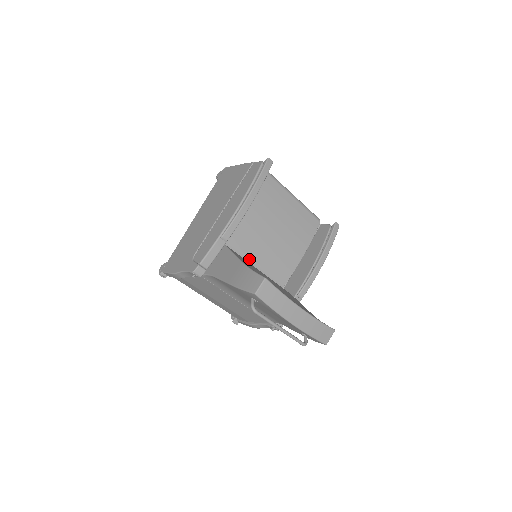
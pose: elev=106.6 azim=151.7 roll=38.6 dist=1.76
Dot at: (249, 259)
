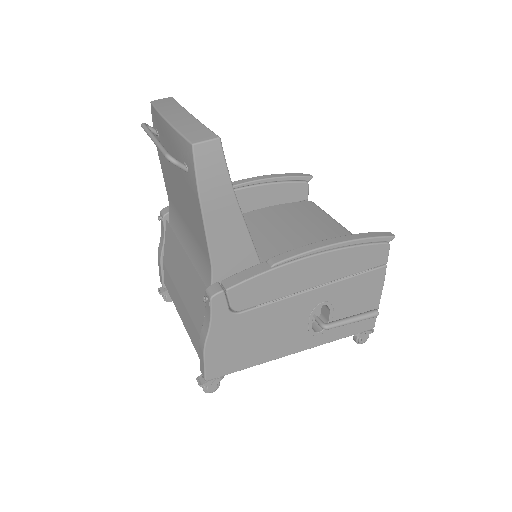
Dot at: occluded
